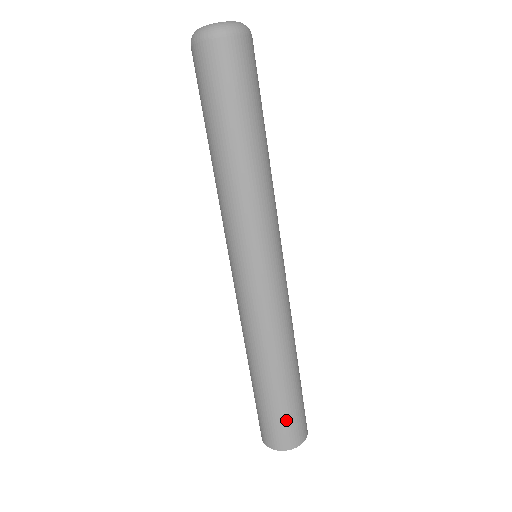
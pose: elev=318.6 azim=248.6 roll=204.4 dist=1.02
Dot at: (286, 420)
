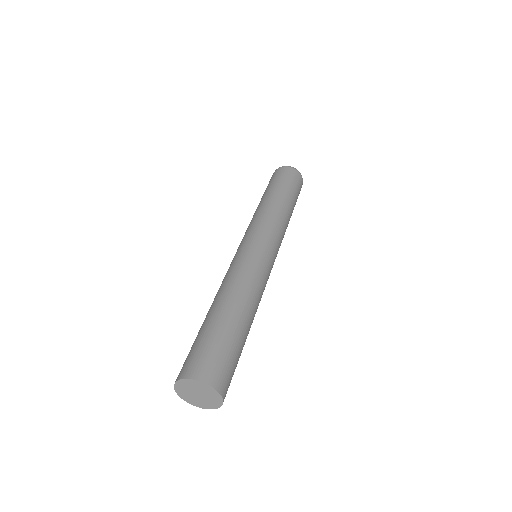
Dot at: (197, 348)
